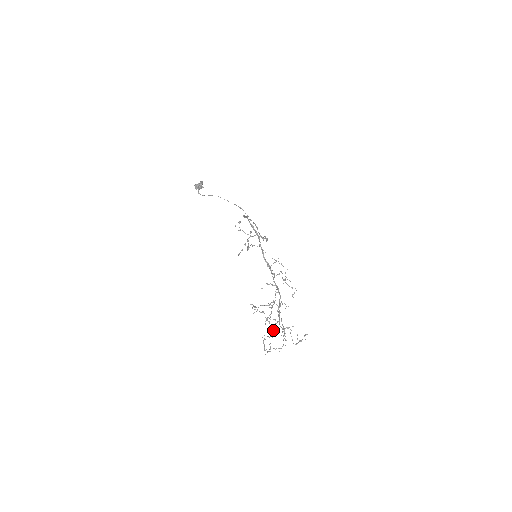
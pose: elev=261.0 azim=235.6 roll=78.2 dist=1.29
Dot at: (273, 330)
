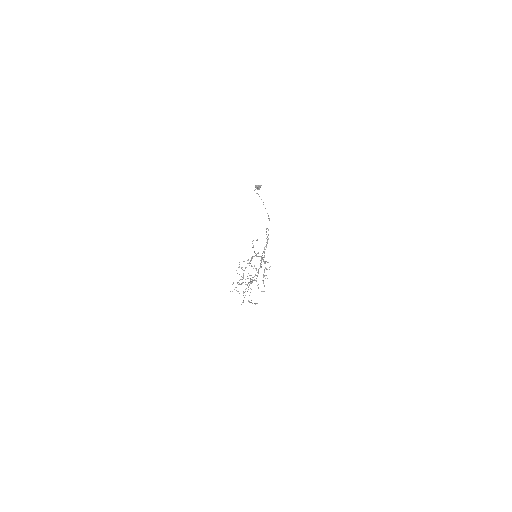
Dot at: (242, 283)
